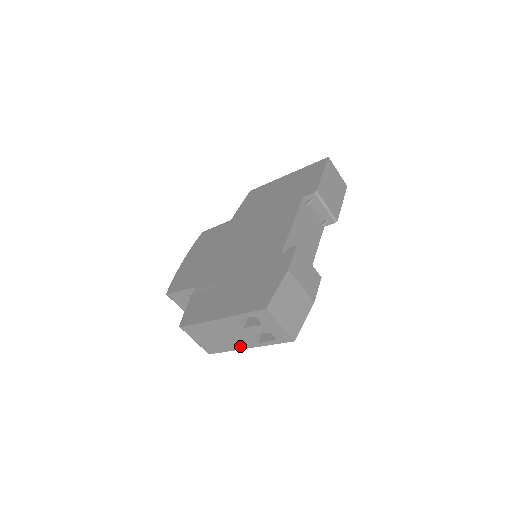
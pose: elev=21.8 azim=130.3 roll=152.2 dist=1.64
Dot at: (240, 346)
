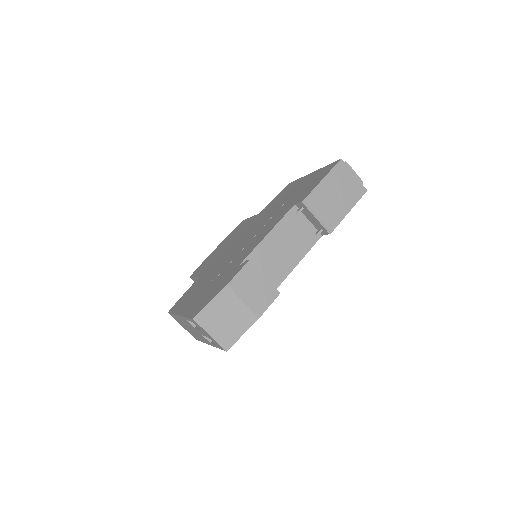
Dot at: (204, 341)
